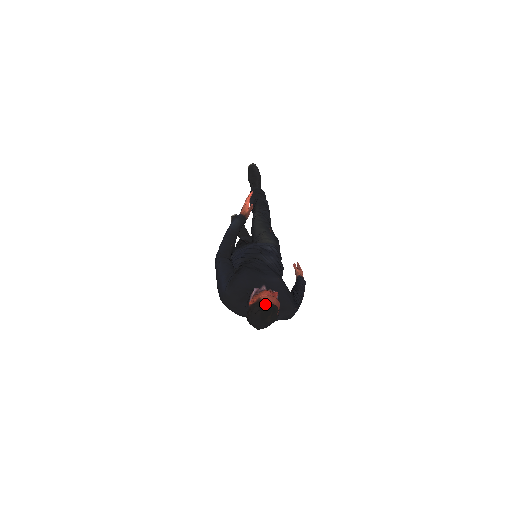
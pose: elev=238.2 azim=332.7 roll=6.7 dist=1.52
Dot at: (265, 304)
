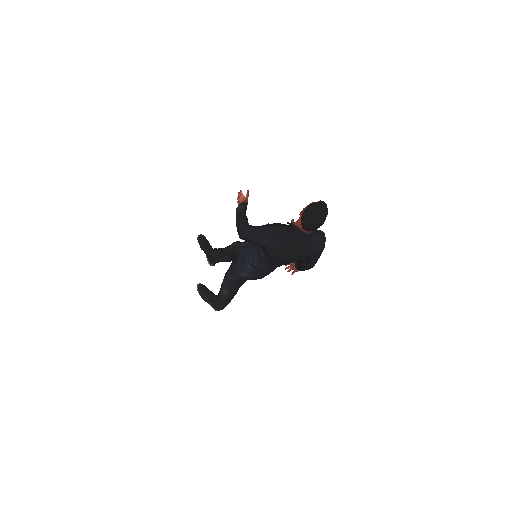
Dot at: (315, 203)
